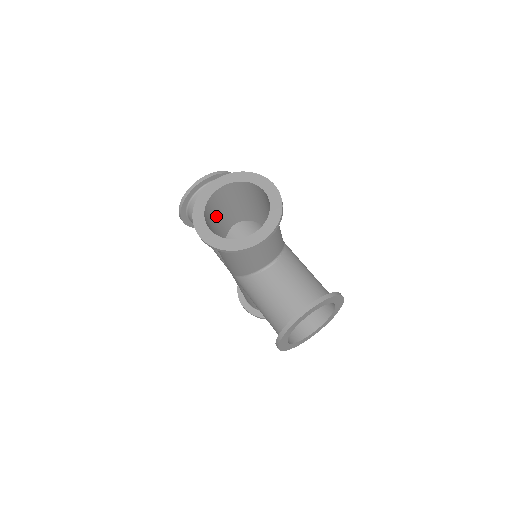
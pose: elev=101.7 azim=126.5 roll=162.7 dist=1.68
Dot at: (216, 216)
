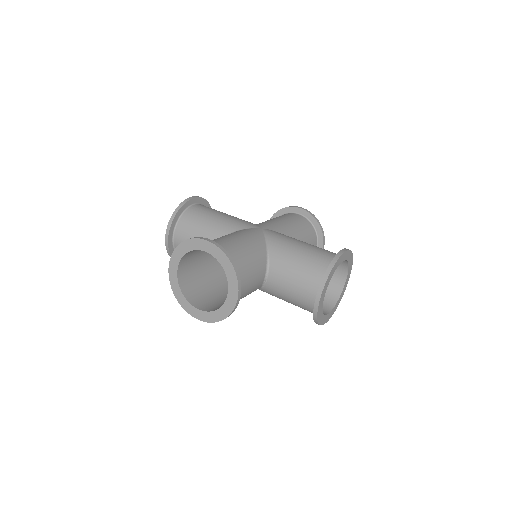
Dot at: (197, 276)
